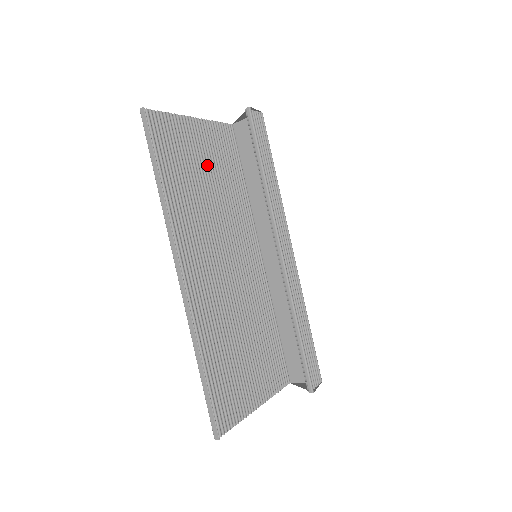
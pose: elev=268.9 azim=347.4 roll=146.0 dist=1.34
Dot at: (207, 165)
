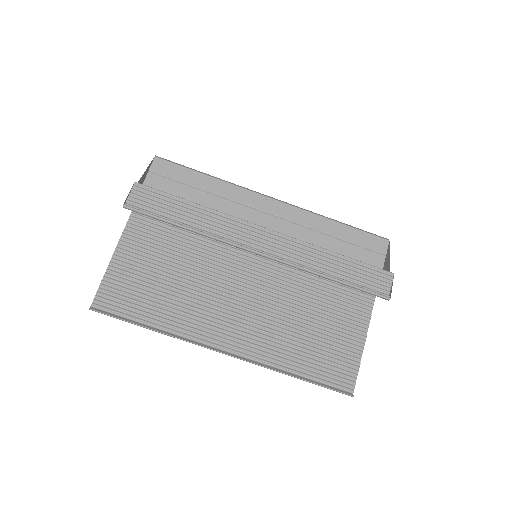
Dot at: (158, 261)
